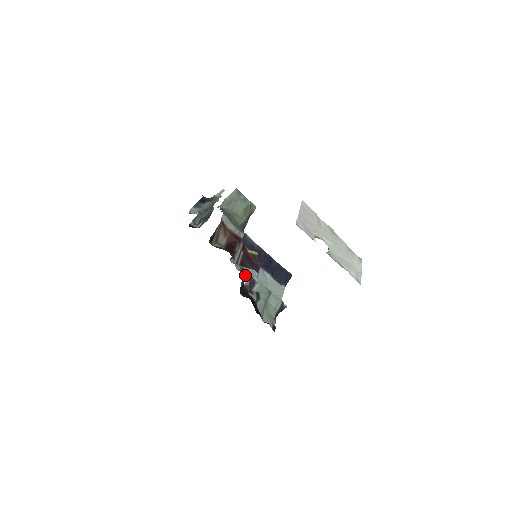
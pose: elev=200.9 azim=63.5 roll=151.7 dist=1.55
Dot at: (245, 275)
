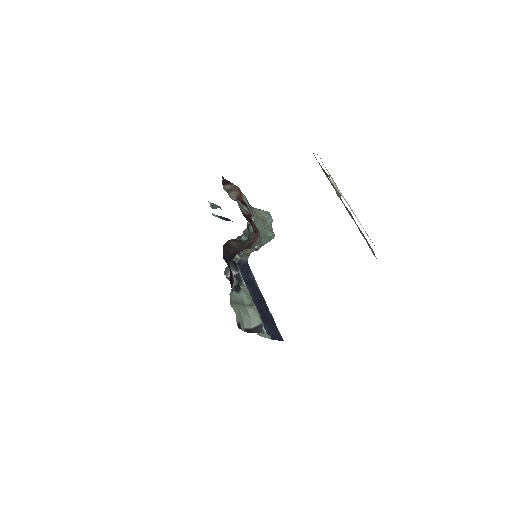
Dot at: (235, 268)
